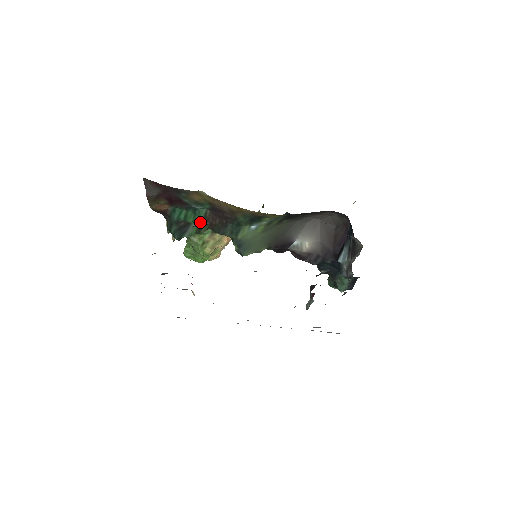
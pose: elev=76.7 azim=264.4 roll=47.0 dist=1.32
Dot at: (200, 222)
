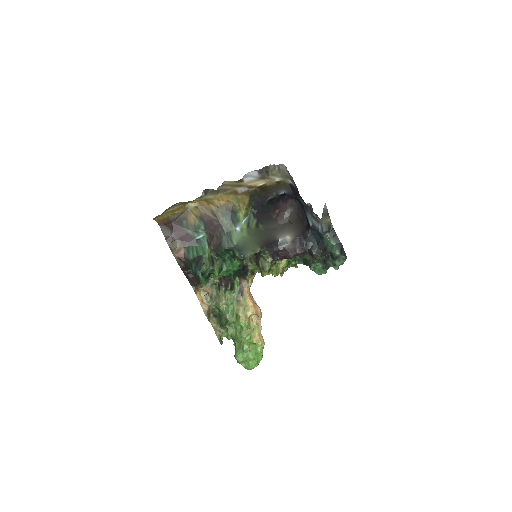
Dot at: (208, 252)
